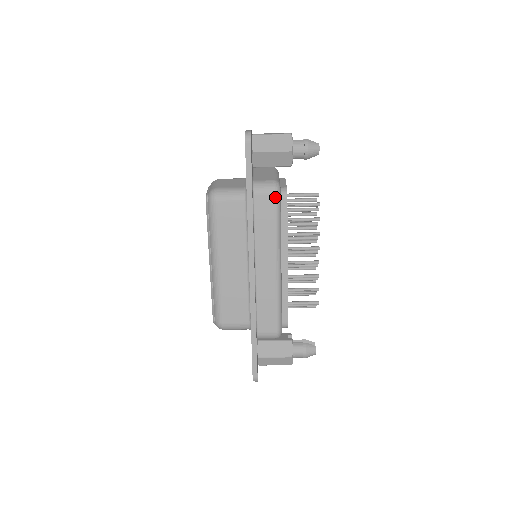
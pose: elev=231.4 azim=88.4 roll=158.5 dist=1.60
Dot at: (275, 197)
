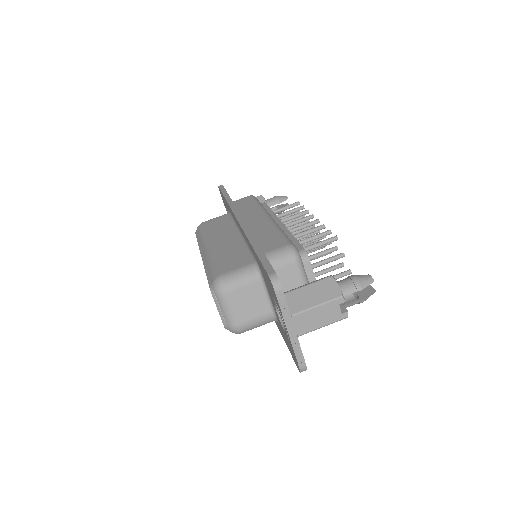
Dot at: (251, 197)
